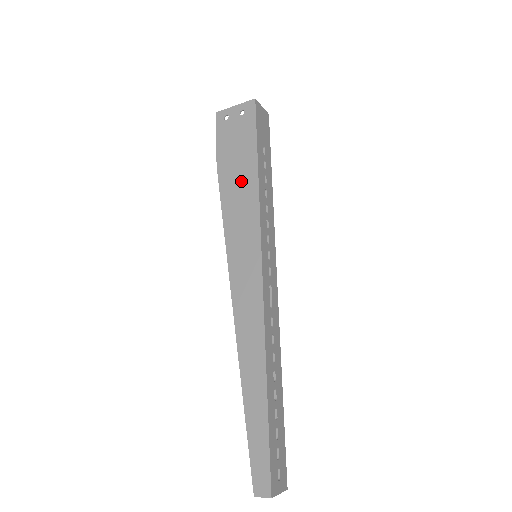
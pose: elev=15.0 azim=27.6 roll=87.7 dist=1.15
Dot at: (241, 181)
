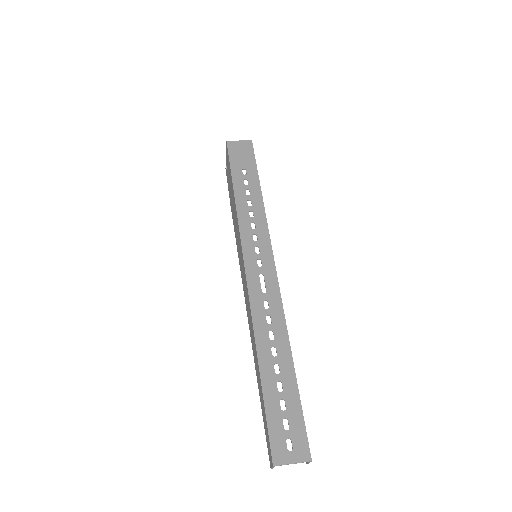
Dot at: (233, 206)
